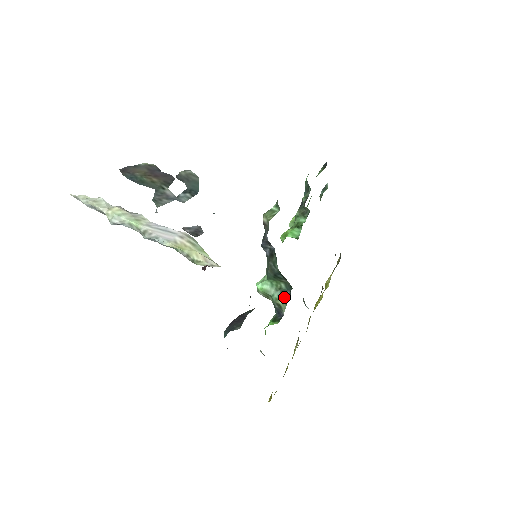
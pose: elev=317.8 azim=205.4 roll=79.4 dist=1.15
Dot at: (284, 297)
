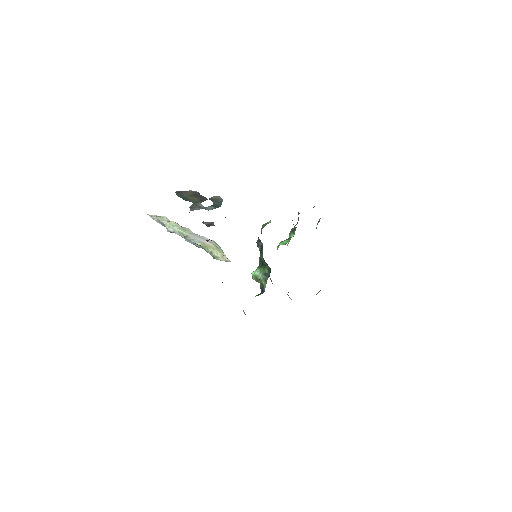
Dot at: (266, 278)
